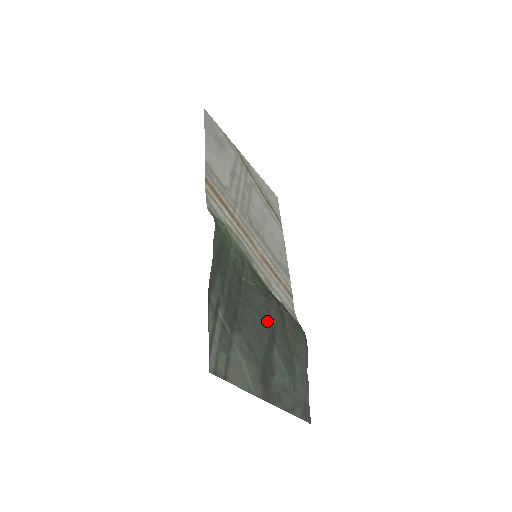
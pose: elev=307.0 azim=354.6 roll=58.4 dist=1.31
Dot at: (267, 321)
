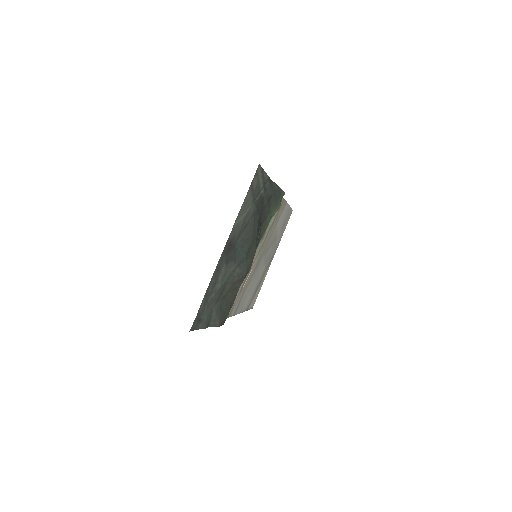
Dot at: (250, 251)
